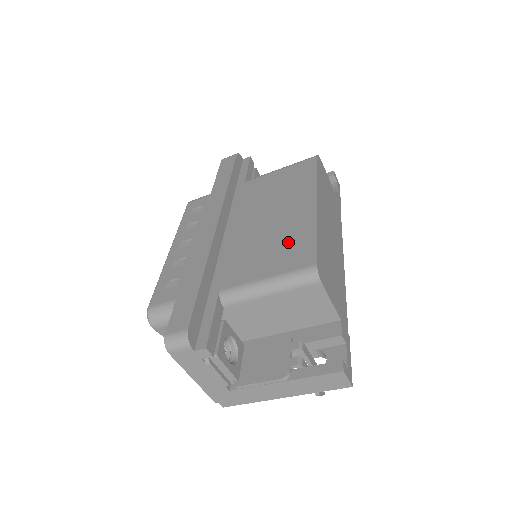
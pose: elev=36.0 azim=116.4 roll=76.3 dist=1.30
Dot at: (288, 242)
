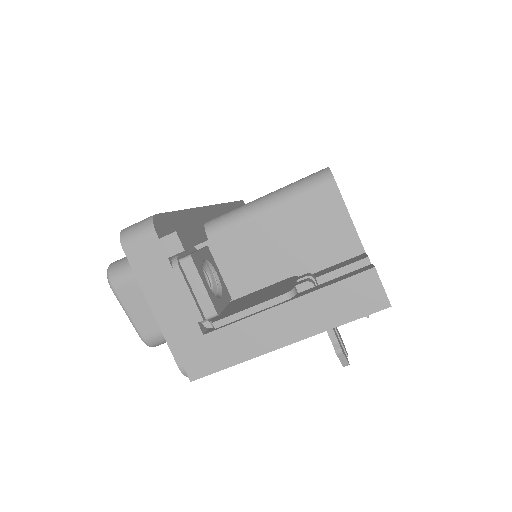
Dot at: occluded
